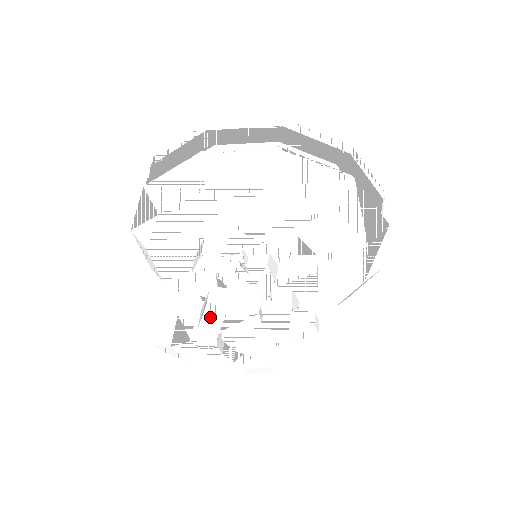
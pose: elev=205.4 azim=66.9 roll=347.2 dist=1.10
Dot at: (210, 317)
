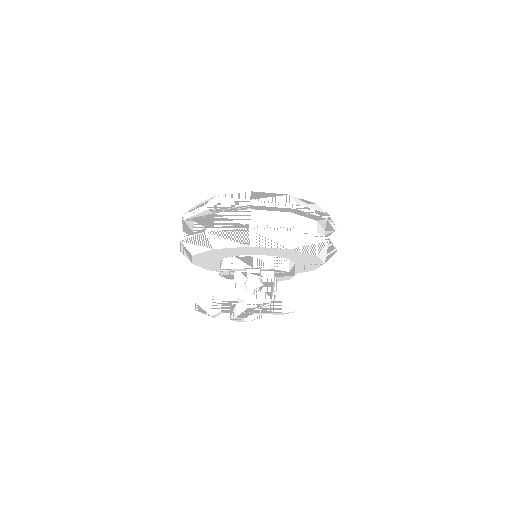
Dot at: (246, 313)
